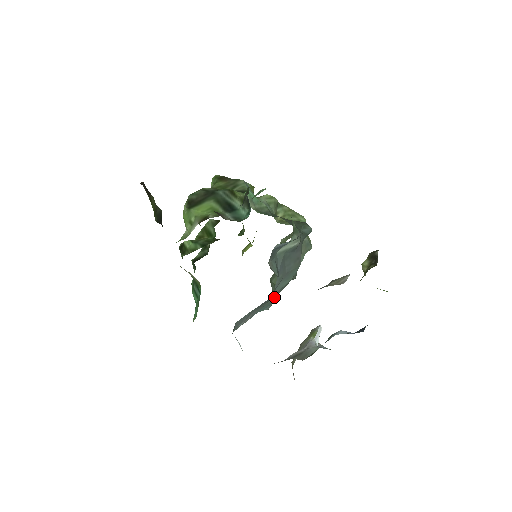
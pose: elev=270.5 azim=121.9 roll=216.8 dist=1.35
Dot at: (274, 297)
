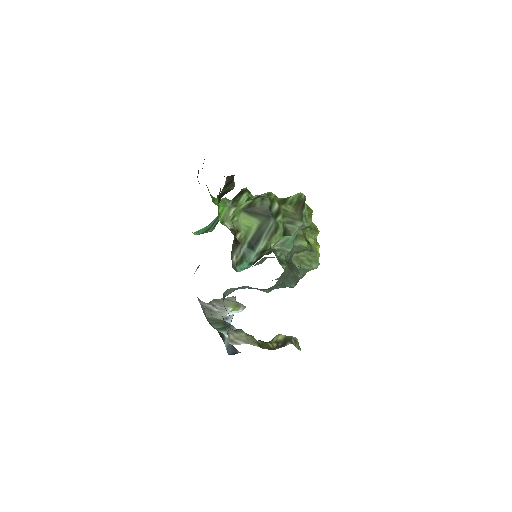
Dot at: occluded
